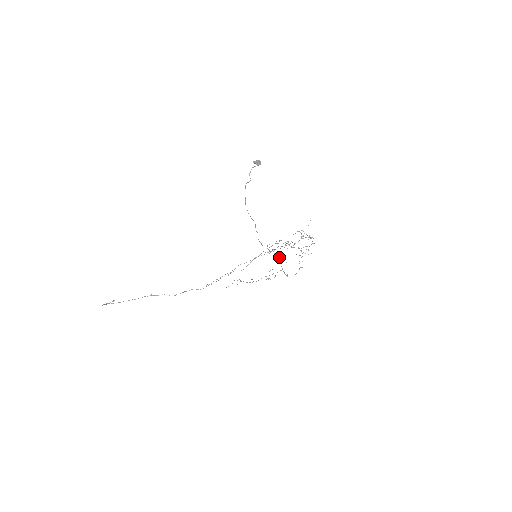
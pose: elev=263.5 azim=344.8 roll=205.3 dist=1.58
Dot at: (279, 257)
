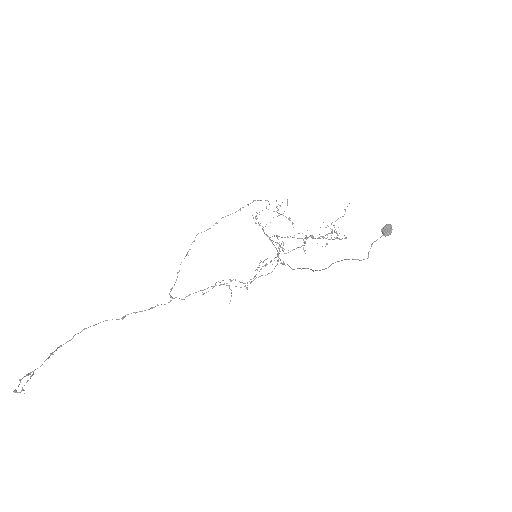
Dot at: occluded
